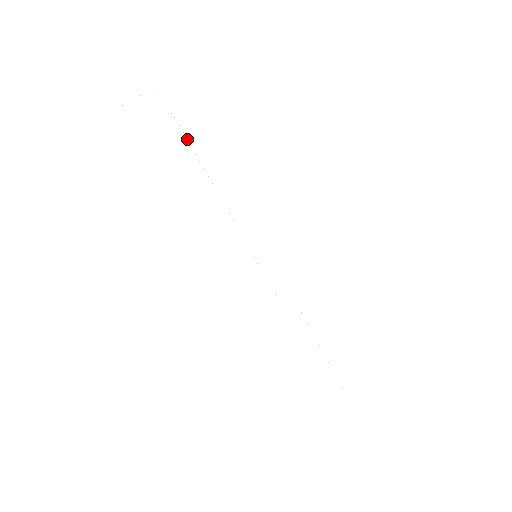
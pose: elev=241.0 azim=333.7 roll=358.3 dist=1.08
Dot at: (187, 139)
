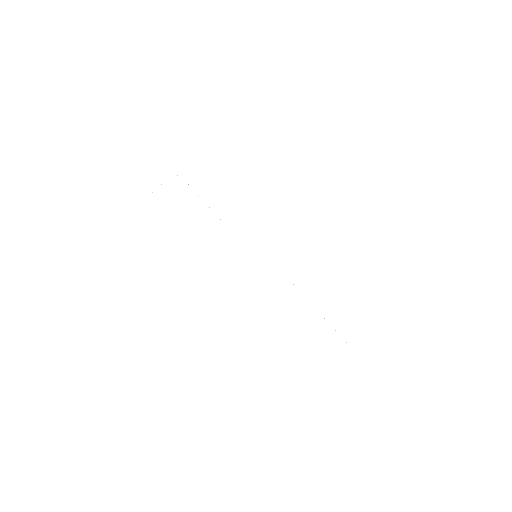
Dot at: (198, 195)
